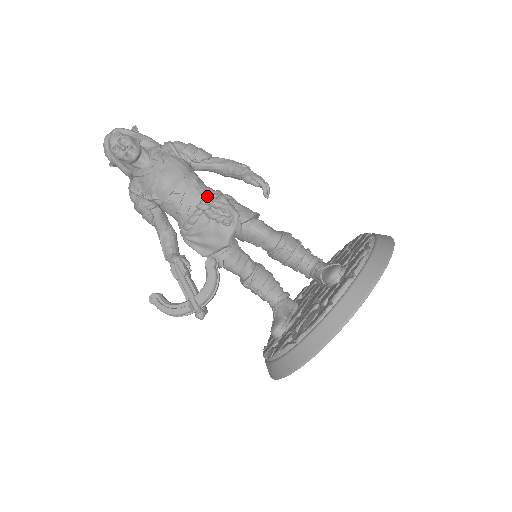
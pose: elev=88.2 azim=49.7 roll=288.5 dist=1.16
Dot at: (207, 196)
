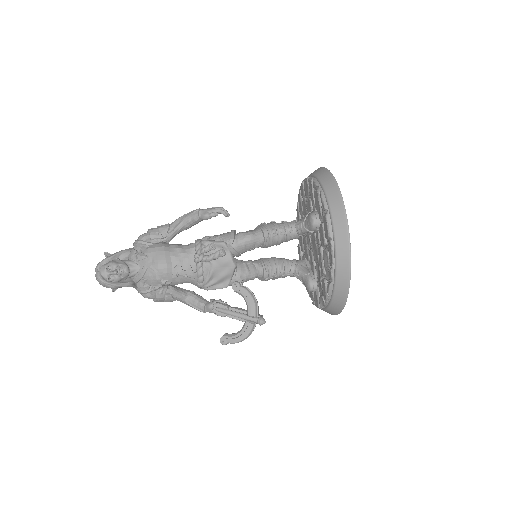
Dot at: (194, 250)
